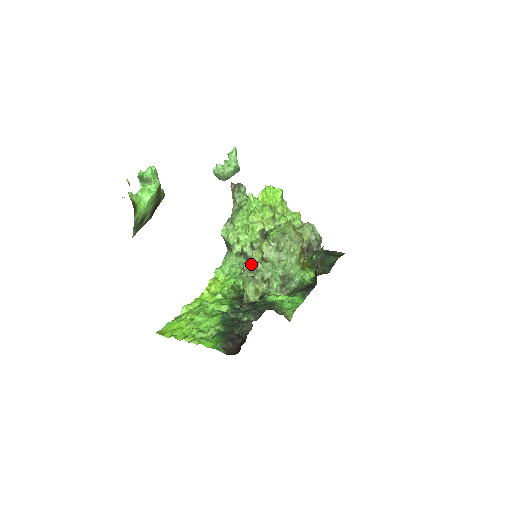
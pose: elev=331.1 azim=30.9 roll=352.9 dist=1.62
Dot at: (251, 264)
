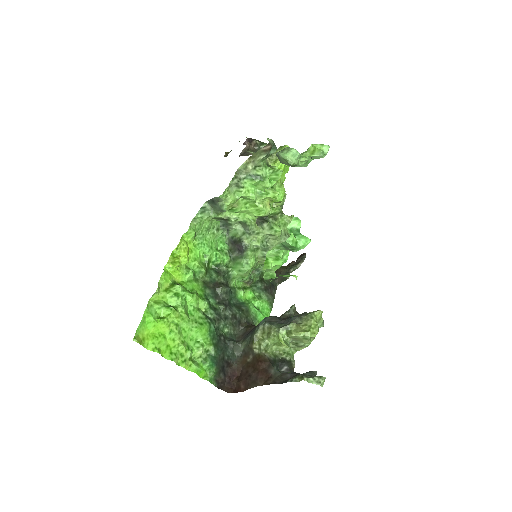
Dot at: (302, 337)
